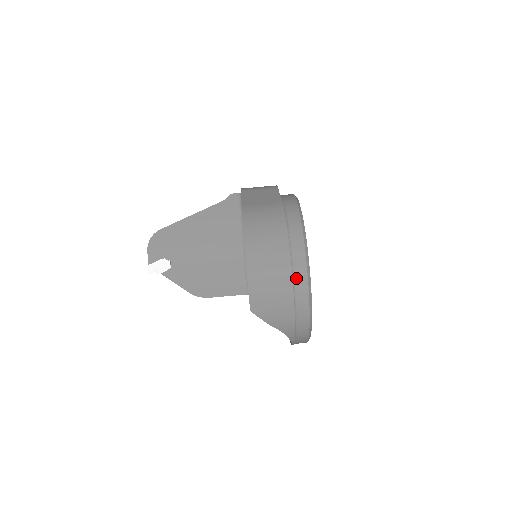
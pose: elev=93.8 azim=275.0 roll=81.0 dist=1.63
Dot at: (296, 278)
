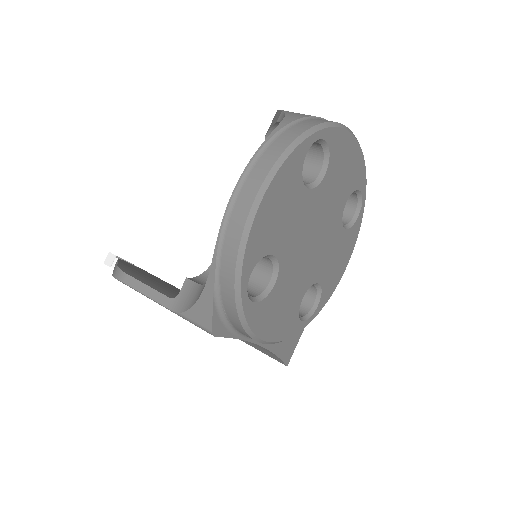
Dot at: occluded
